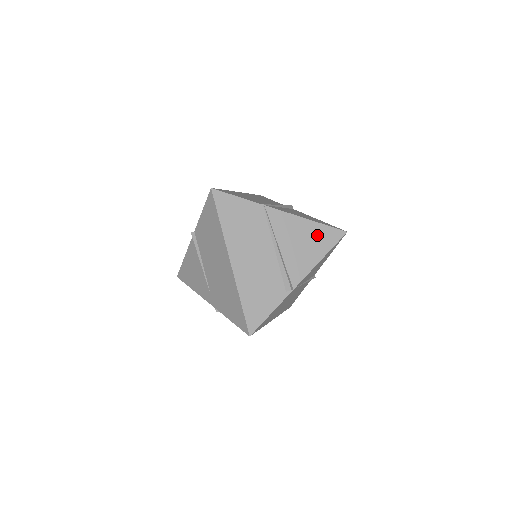
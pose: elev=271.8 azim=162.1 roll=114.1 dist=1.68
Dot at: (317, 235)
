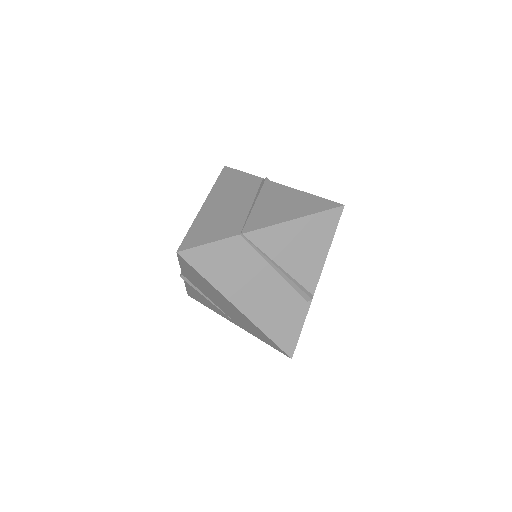
Dot at: (313, 229)
